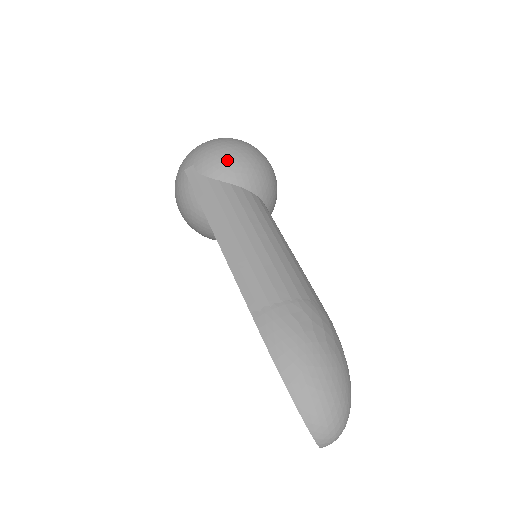
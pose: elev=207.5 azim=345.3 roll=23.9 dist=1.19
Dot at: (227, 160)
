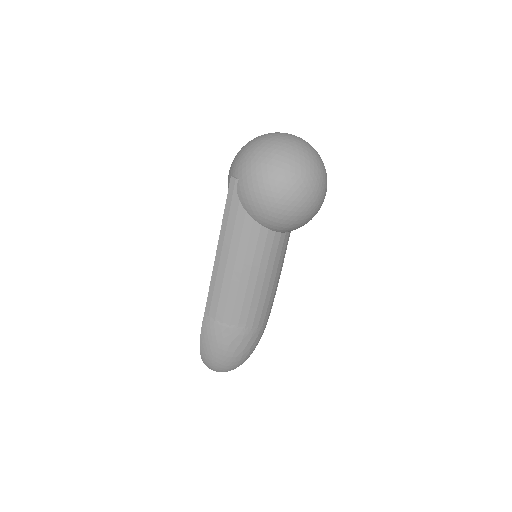
Dot at: (260, 204)
